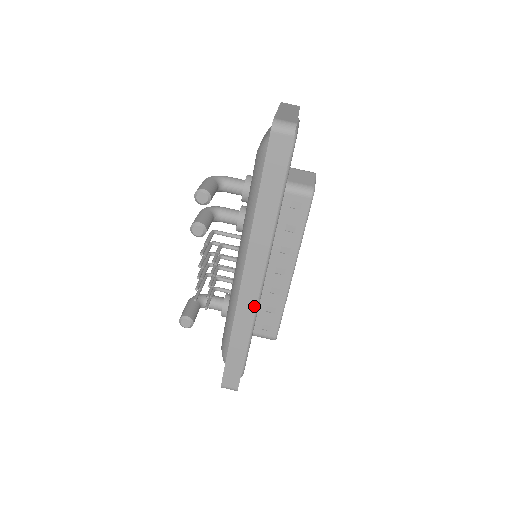
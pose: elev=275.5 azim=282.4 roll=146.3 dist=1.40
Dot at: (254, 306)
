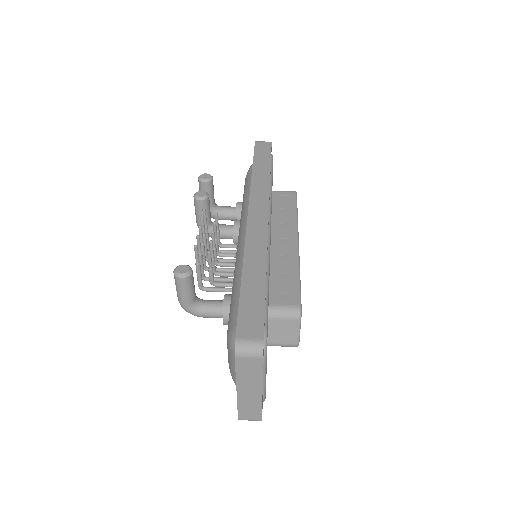
Dot at: (265, 235)
